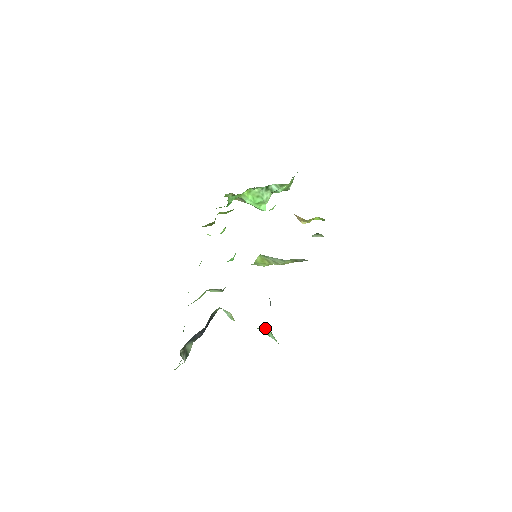
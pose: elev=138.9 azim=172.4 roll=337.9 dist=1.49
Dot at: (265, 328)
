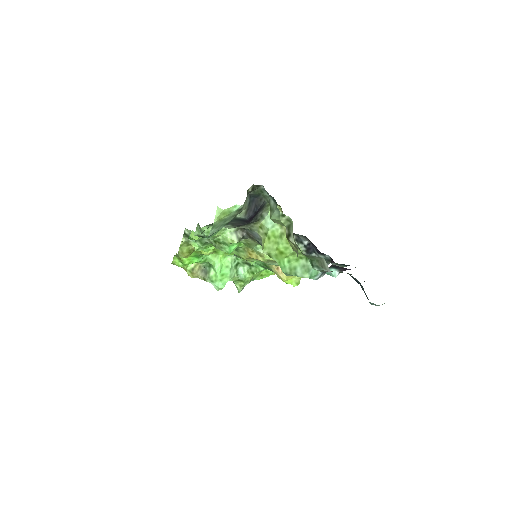
Dot at: (293, 261)
